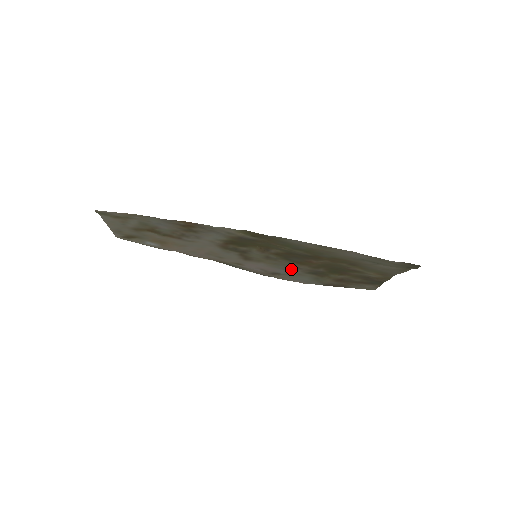
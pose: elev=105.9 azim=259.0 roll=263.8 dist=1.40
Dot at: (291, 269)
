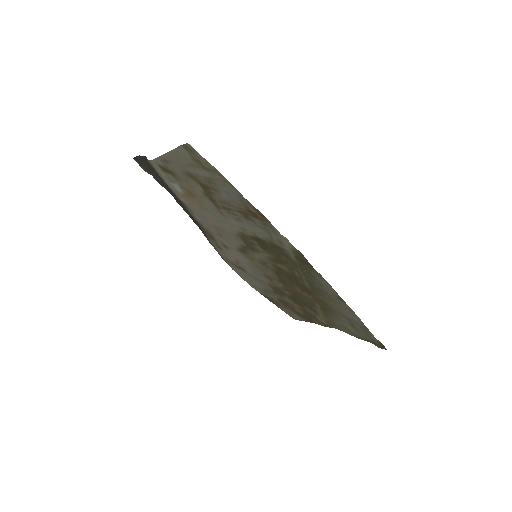
Dot at: (263, 276)
